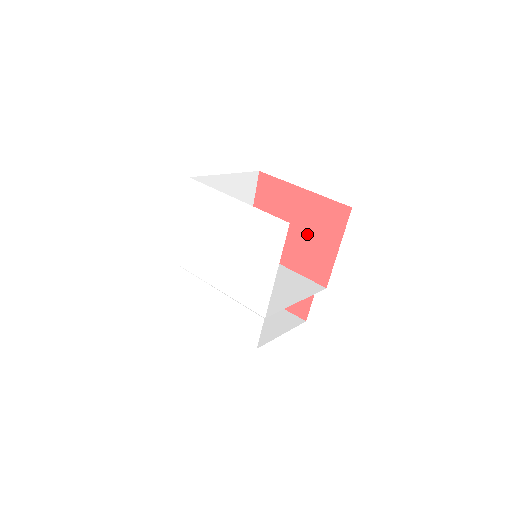
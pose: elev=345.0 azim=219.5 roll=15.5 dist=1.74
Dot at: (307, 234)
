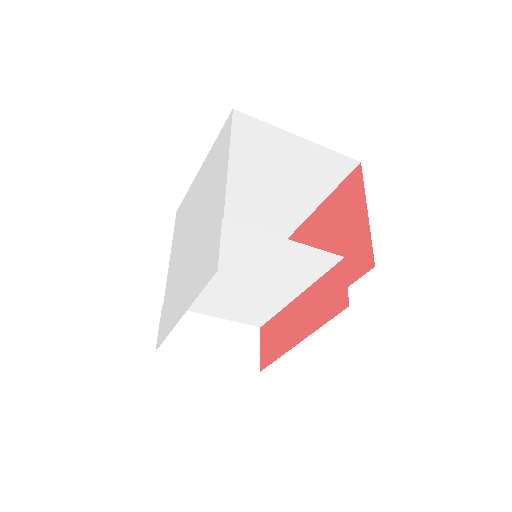
Dot at: (334, 239)
